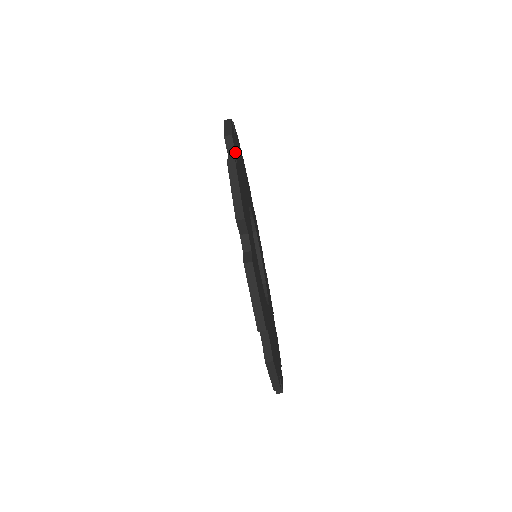
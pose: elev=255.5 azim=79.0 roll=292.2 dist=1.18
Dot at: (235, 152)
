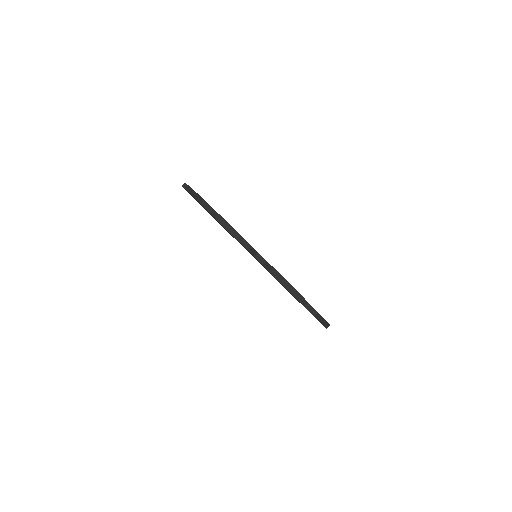
Dot at: (256, 251)
